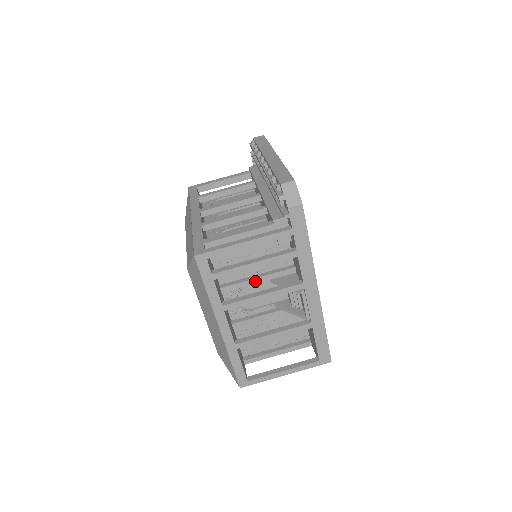
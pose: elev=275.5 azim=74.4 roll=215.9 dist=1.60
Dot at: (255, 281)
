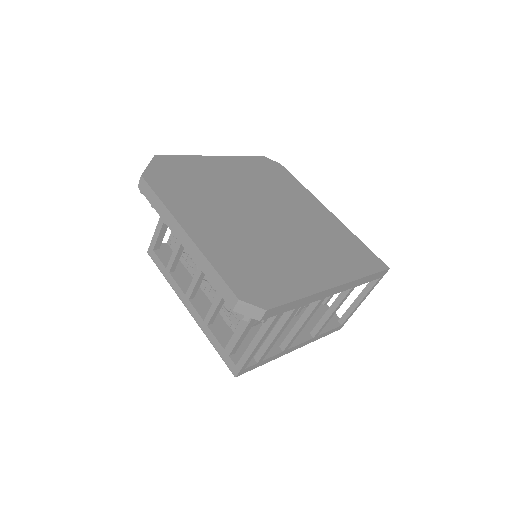
Dot at: occluded
